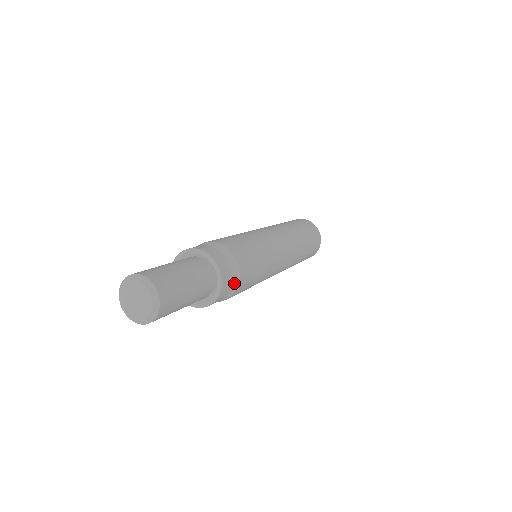
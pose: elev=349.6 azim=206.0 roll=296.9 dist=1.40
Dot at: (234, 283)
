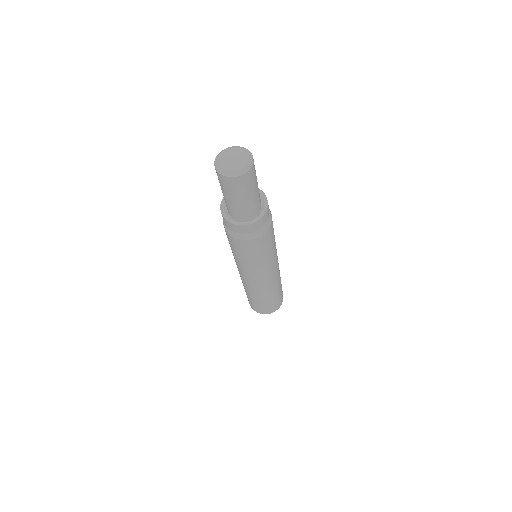
Dot at: (269, 219)
